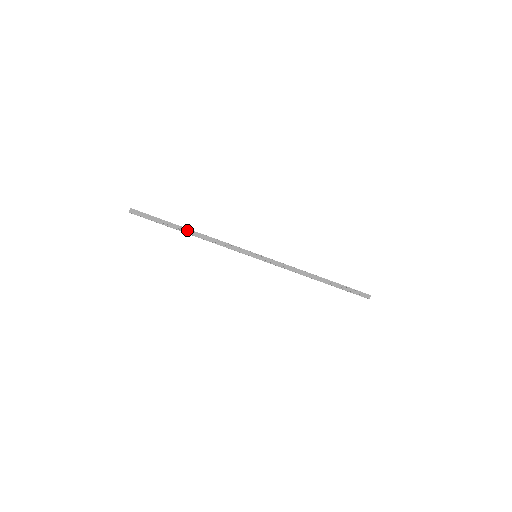
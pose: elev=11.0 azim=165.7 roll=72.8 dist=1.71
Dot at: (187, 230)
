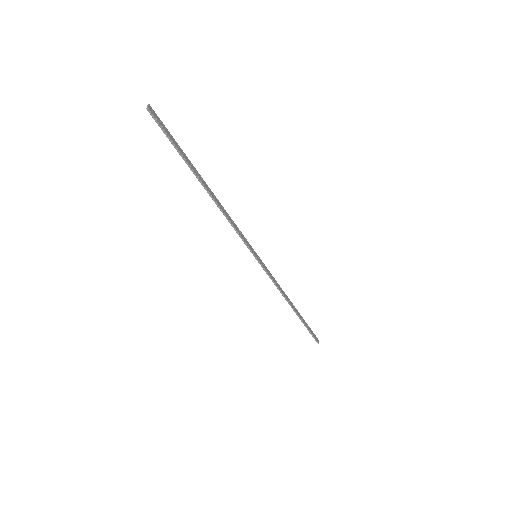
Dot at: (205, 183)
